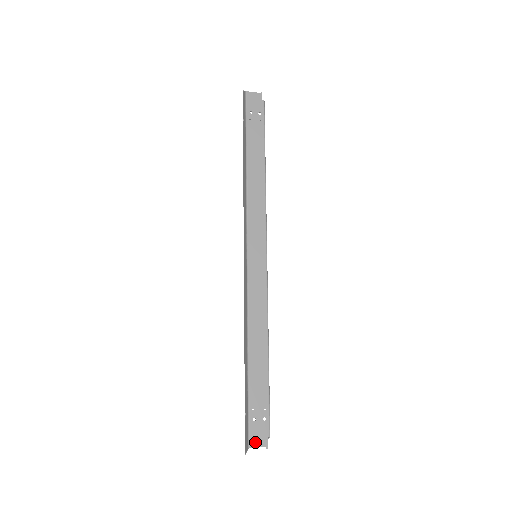
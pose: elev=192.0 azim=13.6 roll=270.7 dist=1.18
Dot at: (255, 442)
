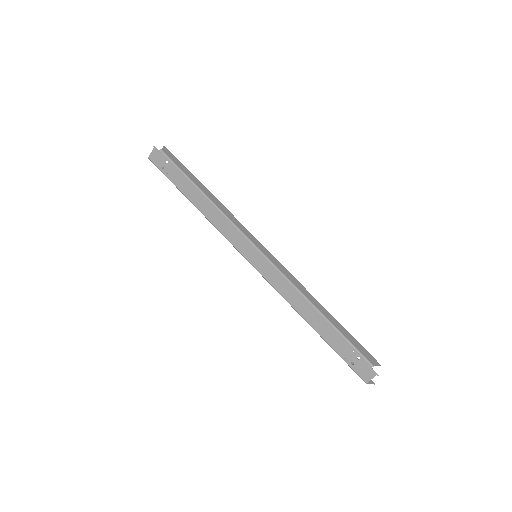
Dot at: (366, 377)
